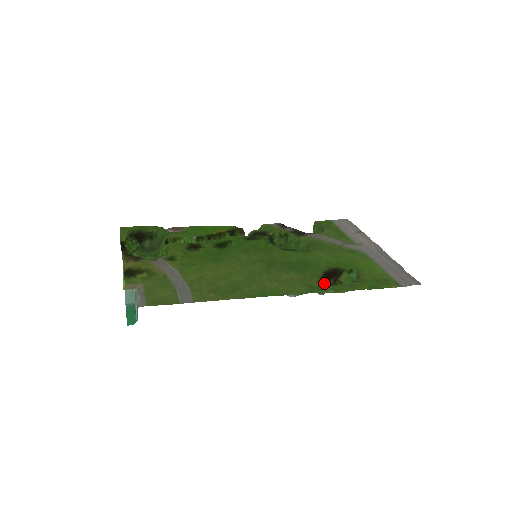
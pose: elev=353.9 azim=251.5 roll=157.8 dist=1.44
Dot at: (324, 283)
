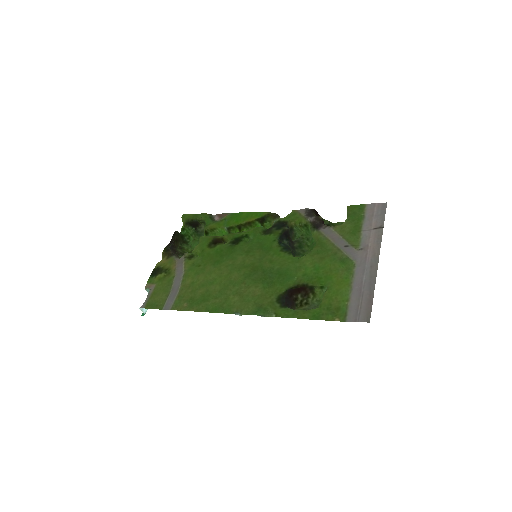
Dot at: (277, 303)
